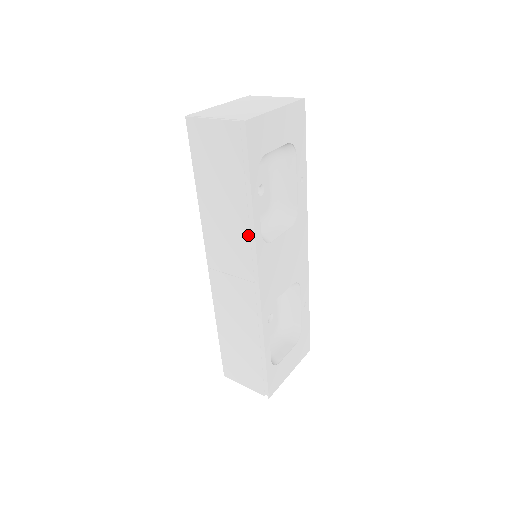
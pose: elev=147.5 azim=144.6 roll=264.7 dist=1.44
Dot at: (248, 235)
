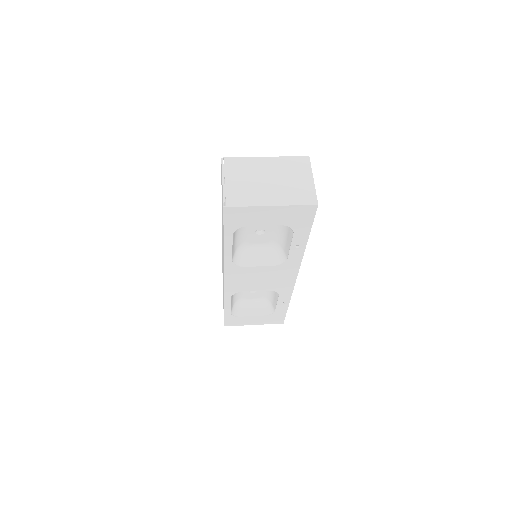
Dot at: occluded
